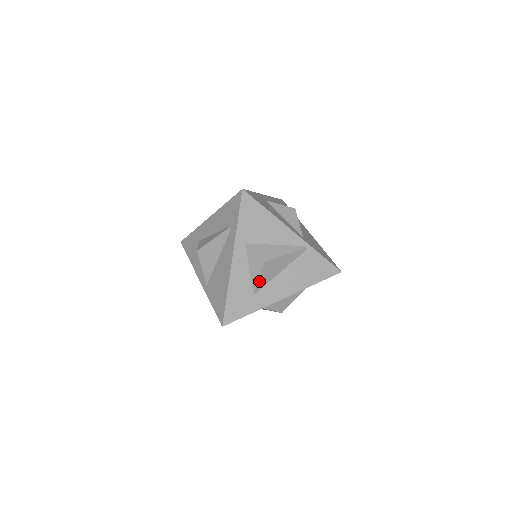
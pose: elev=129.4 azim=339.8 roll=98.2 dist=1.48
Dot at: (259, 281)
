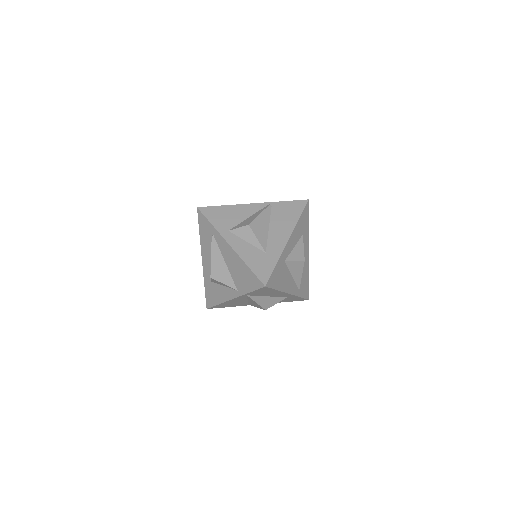
Dot at: (259, 241)
